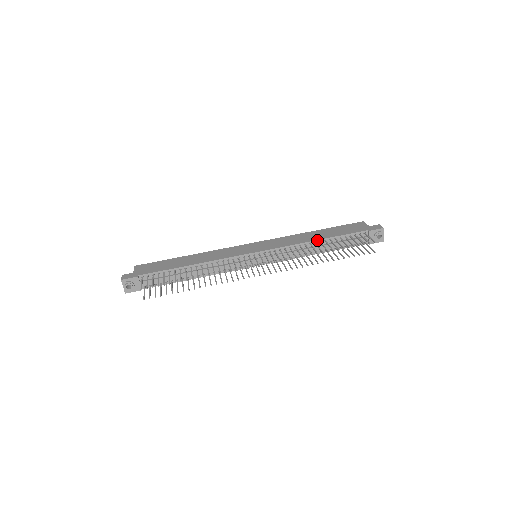
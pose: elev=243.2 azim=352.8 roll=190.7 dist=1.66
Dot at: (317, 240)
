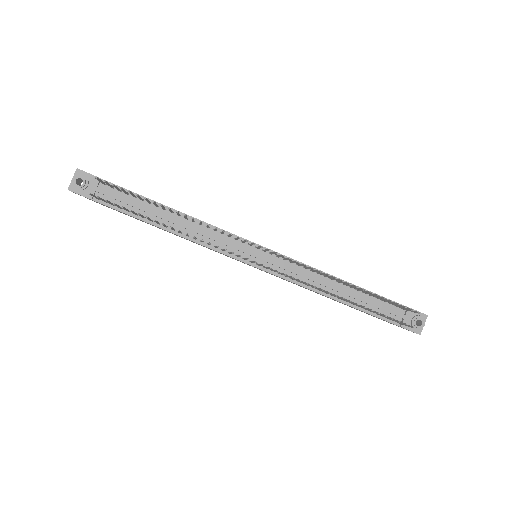
Dot at: (341, 279)
